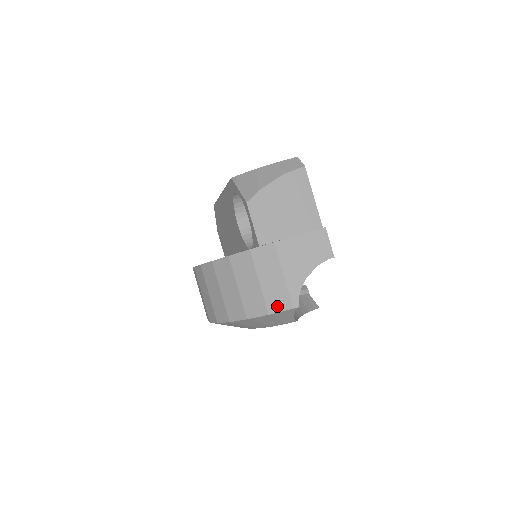
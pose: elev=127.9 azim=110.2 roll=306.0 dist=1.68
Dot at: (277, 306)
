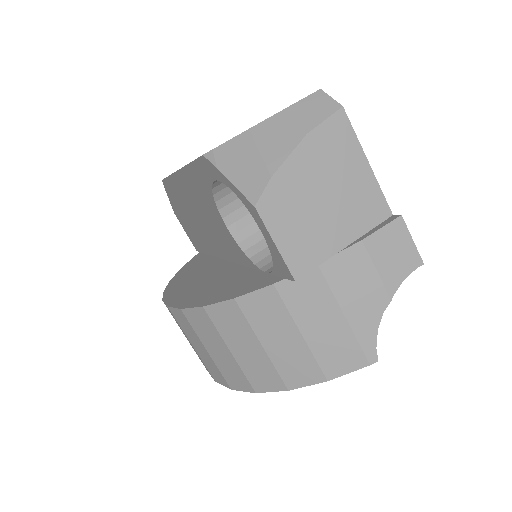
Dot at: (340, 366)
